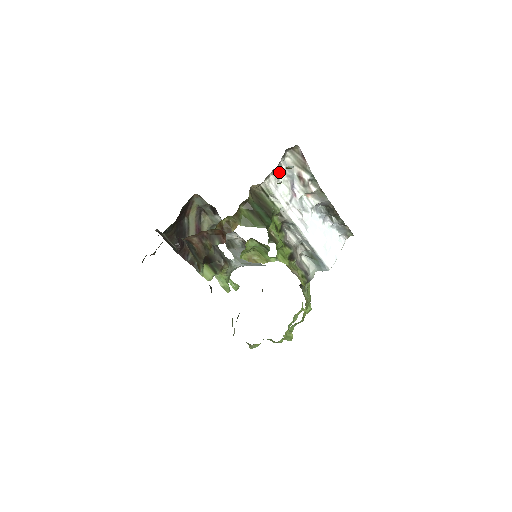
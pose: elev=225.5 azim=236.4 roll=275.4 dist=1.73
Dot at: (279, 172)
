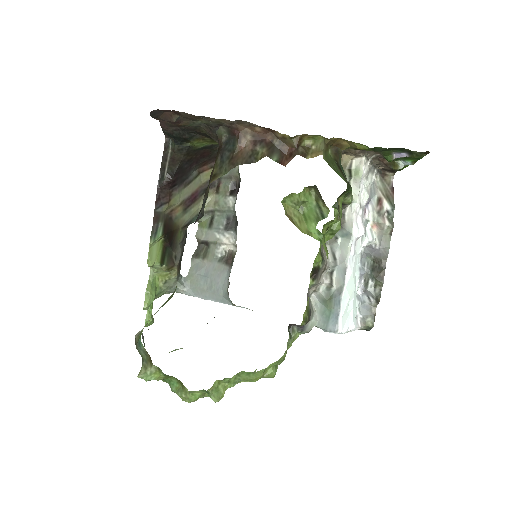
Dot at: (369, 174)
